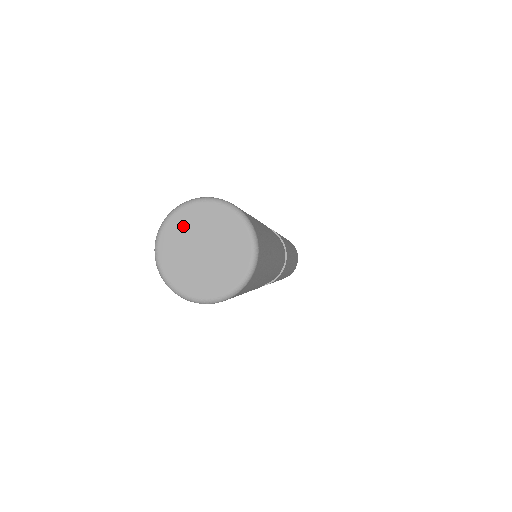
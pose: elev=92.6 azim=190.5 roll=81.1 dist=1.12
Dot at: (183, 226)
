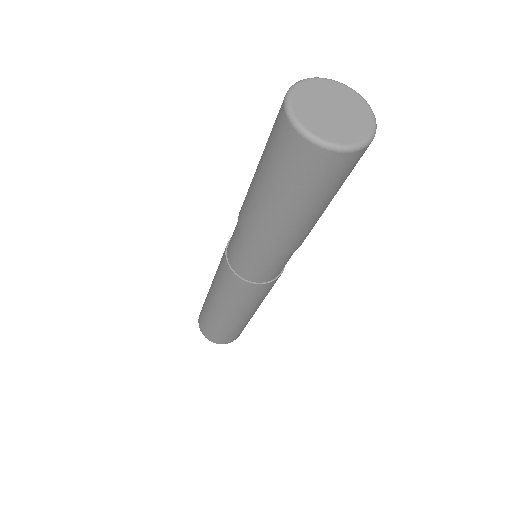
Dot at: (306, 96)
